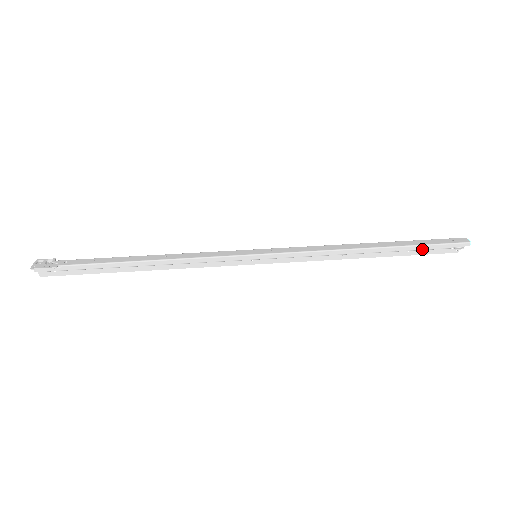
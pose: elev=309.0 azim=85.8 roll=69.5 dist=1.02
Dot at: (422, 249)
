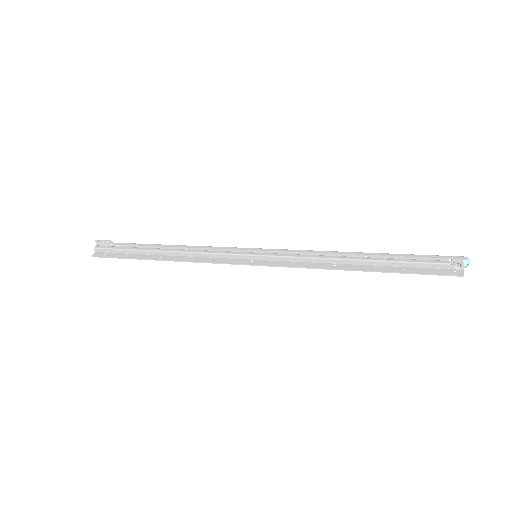
Dot at: (416, 262)
